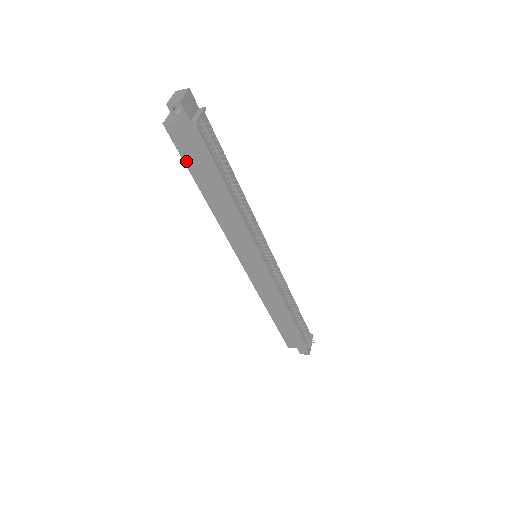
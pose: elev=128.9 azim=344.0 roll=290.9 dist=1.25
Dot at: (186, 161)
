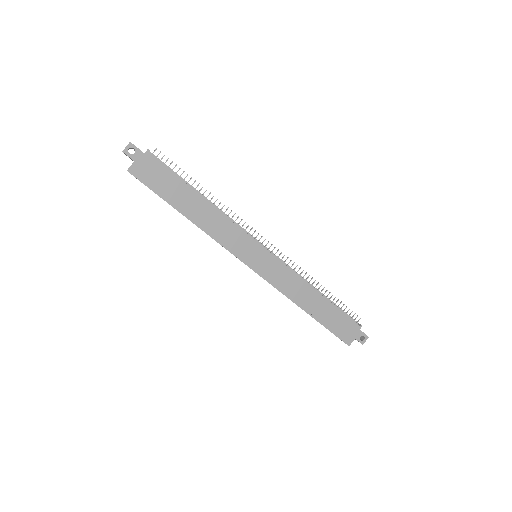
Dot at: (158, 192)
